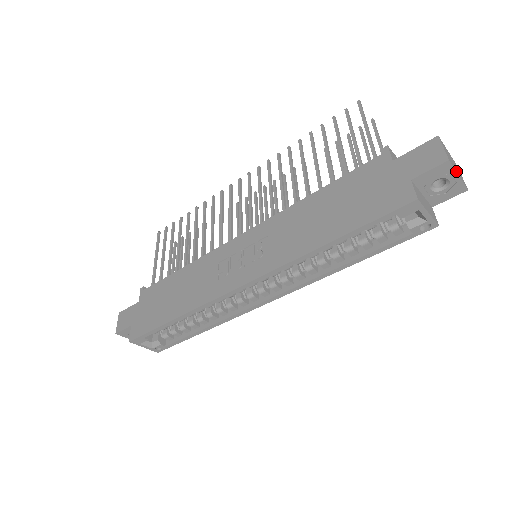
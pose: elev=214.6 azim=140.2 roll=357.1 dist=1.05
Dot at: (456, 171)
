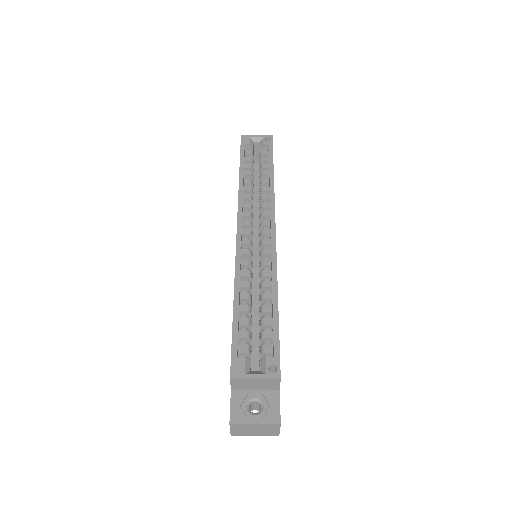
Dot at: occluded
